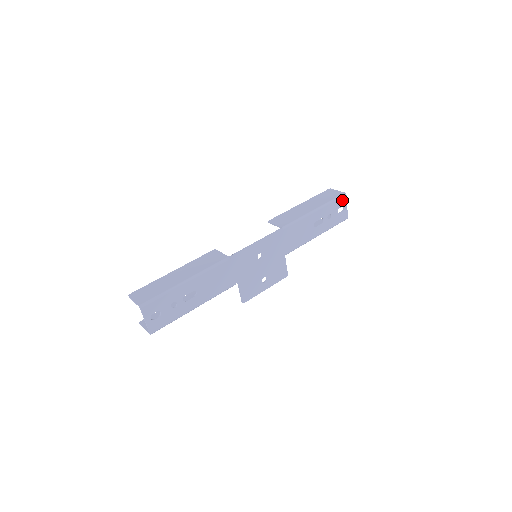
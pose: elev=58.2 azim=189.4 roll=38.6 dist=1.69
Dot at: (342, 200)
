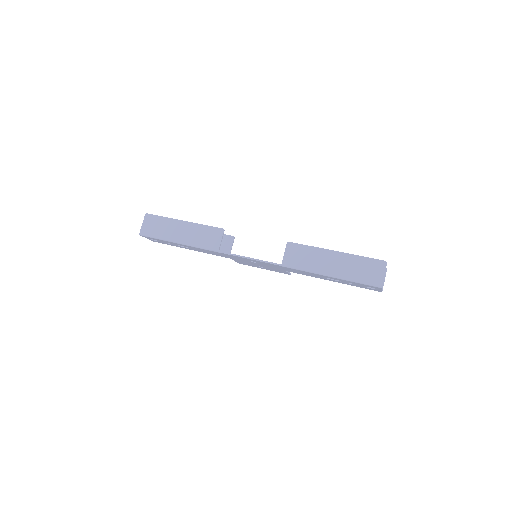
Dot at: (374, 287)
